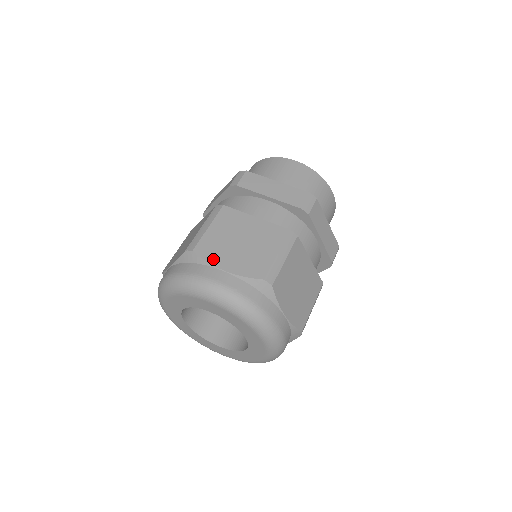
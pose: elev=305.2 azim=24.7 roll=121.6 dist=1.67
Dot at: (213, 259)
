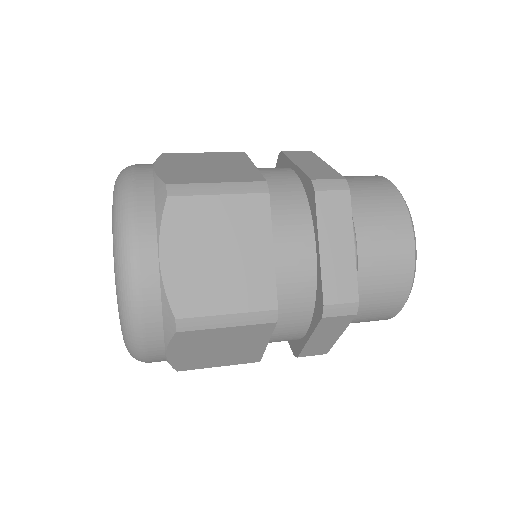
Dot at: (163, 161)
